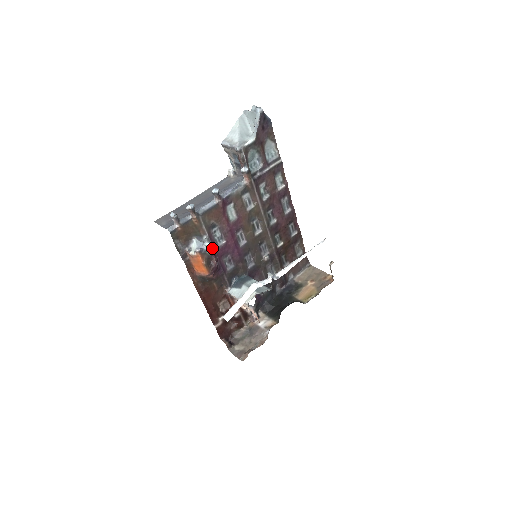
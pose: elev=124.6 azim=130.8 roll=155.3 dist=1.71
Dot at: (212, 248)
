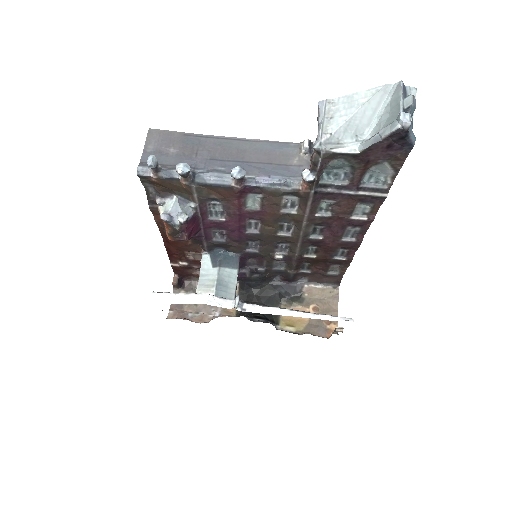
Dot at: (196, 219)
